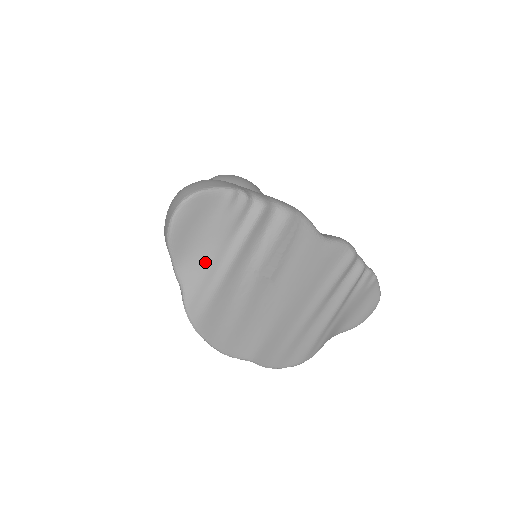
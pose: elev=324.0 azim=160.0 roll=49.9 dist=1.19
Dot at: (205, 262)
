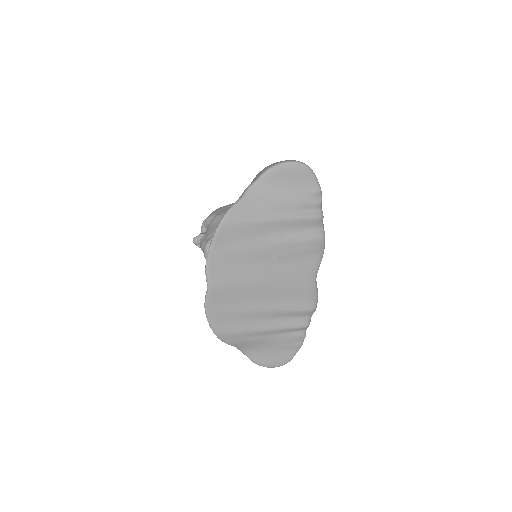
Dot at: (269, 202)
